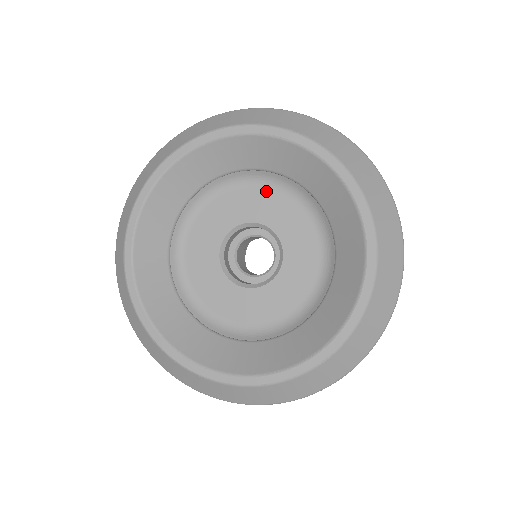
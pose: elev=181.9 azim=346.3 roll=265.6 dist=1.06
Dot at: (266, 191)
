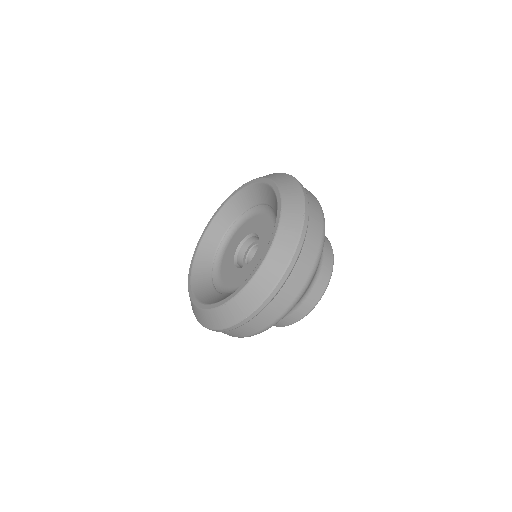
Dot at: (236, 234)
